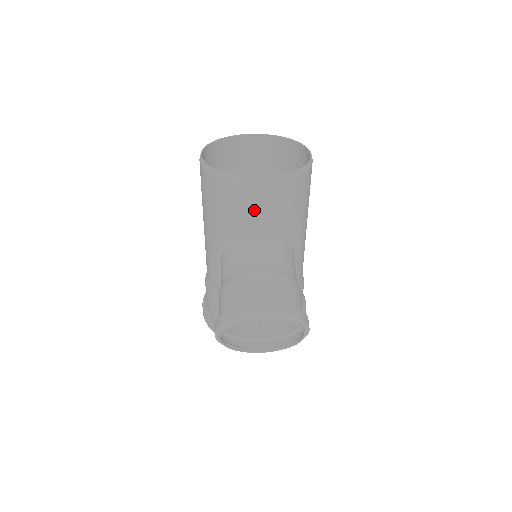
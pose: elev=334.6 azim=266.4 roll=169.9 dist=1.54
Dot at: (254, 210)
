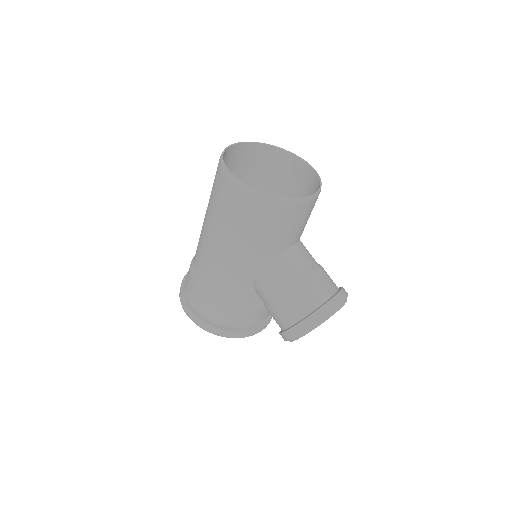
Dot at: (301, 222)
